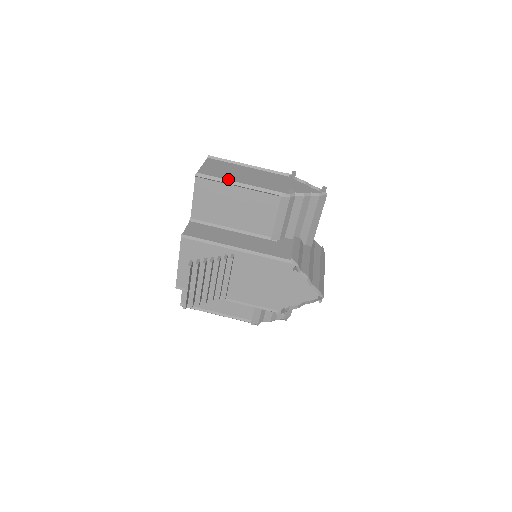
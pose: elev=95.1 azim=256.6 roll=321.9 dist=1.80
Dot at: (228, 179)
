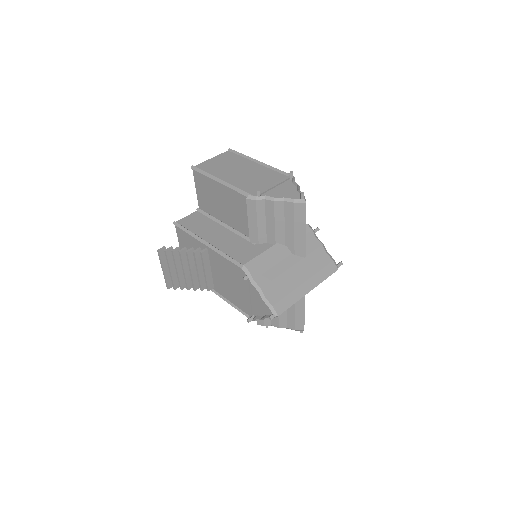
Dot at: (217, 174)
